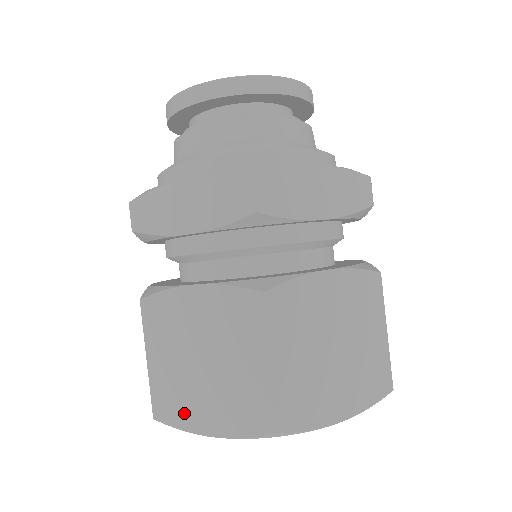
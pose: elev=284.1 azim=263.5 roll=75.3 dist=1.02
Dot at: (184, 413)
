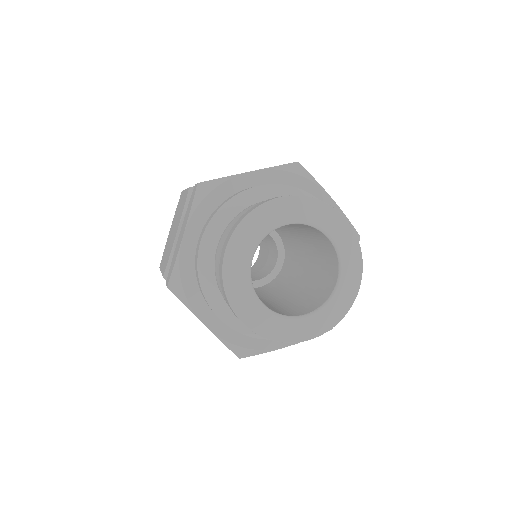
Dot at: occluded
